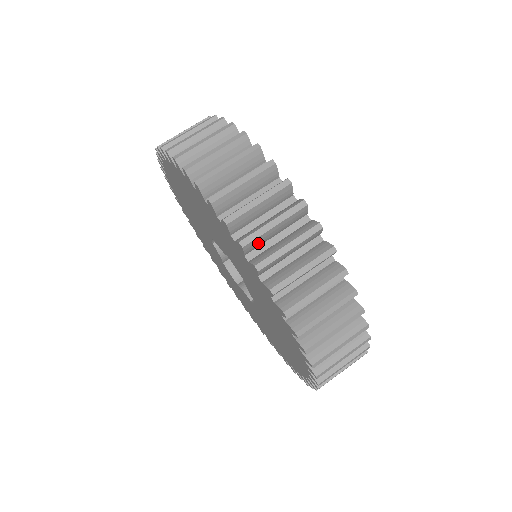
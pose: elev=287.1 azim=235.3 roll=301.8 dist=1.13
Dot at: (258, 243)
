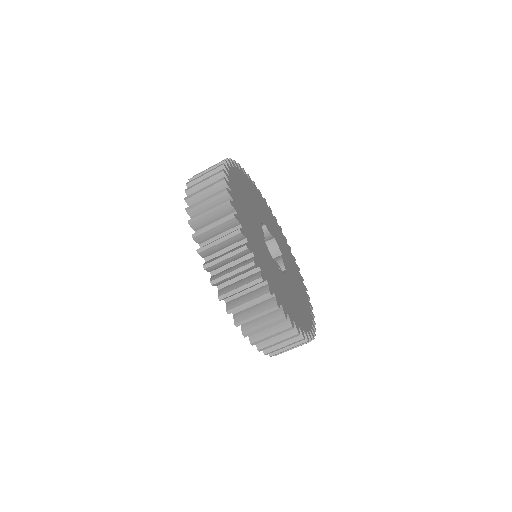
Dot at: (217, 267)
